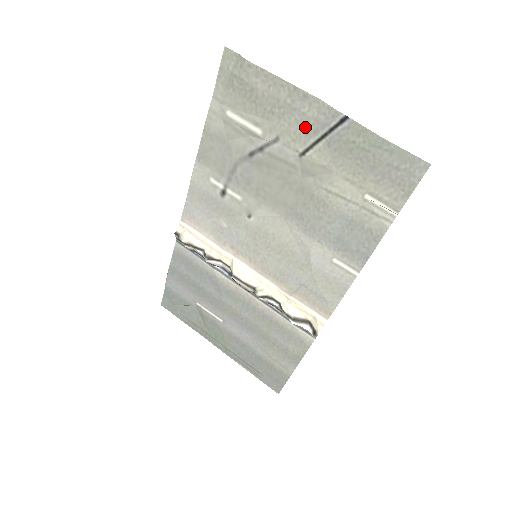
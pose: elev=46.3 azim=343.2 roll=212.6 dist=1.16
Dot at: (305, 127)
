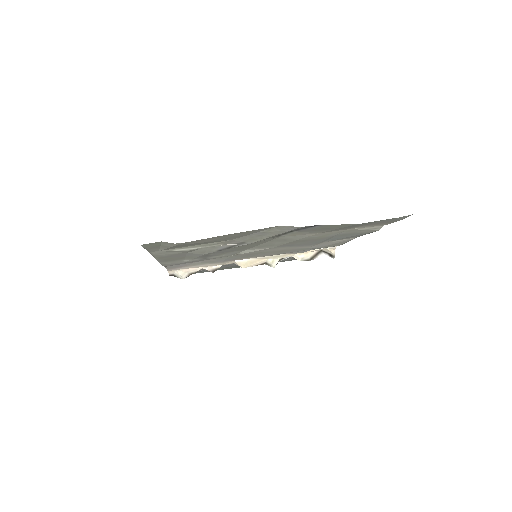
Dot at: (271, 236)
